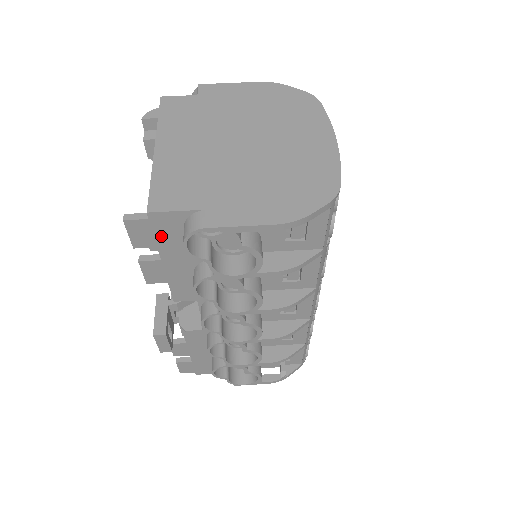
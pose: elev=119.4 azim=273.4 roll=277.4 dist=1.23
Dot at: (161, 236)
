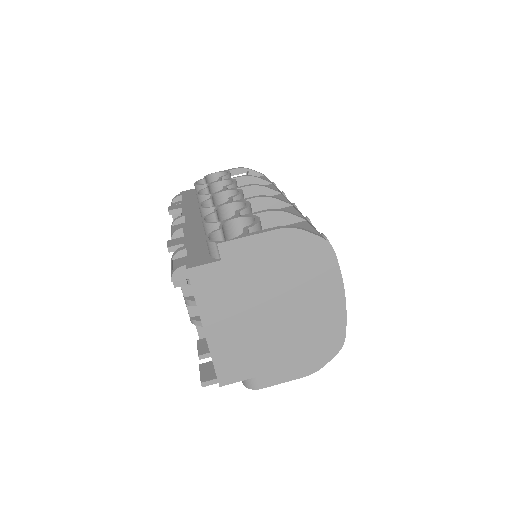
Dot at: occluded
